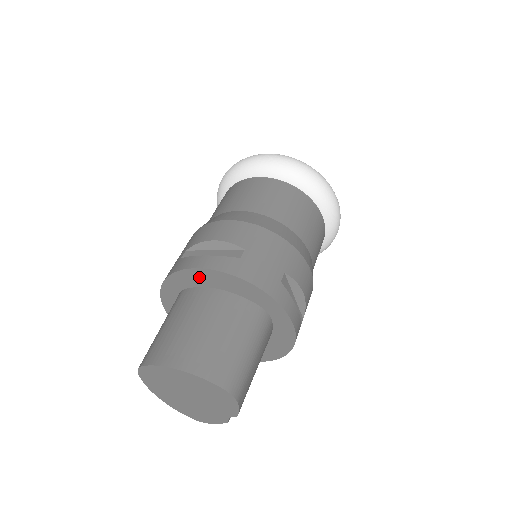
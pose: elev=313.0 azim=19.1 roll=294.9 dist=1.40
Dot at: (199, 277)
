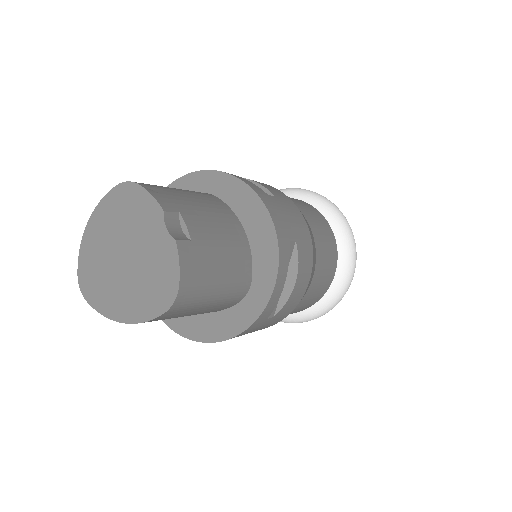
Dot at: occluded
